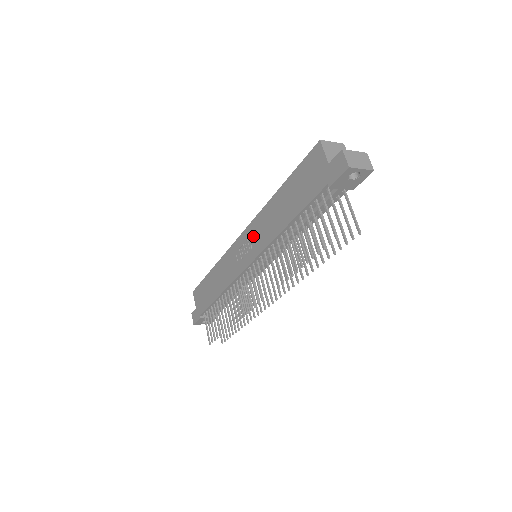
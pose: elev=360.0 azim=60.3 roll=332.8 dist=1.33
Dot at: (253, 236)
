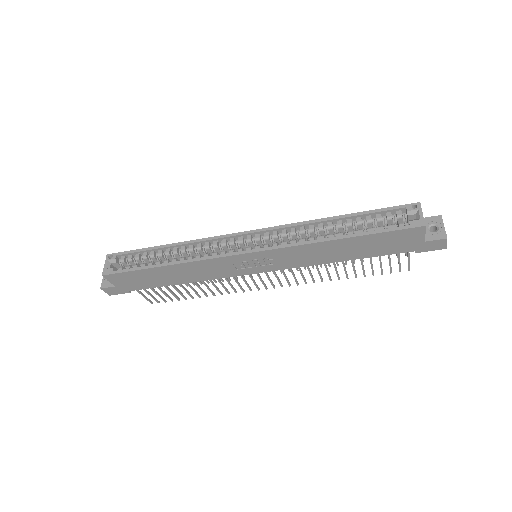
Dot at: (277, 258)
